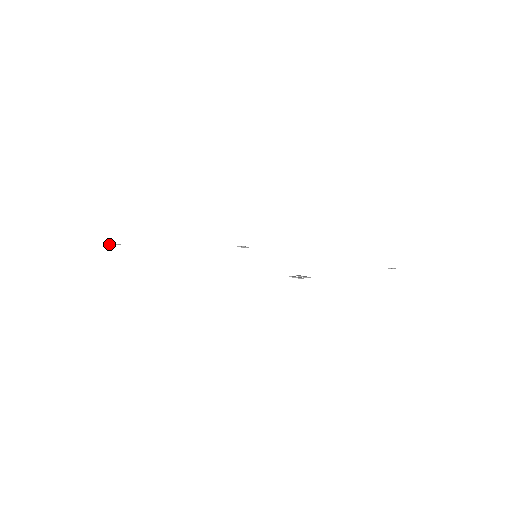
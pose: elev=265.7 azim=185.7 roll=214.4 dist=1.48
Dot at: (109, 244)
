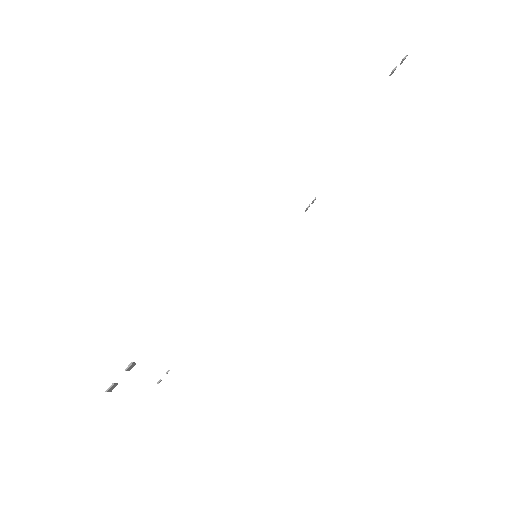
Dot at: (158, 383)
